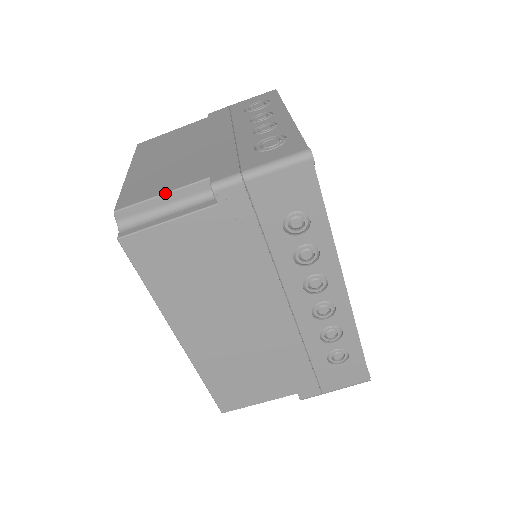
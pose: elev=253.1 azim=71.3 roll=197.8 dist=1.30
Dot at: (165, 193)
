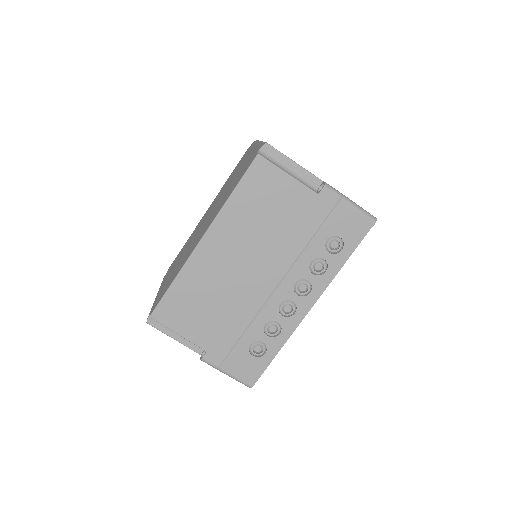
Dot at: (298, 164)
